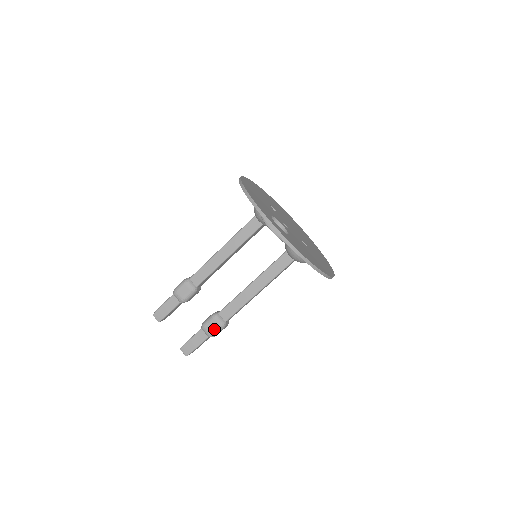
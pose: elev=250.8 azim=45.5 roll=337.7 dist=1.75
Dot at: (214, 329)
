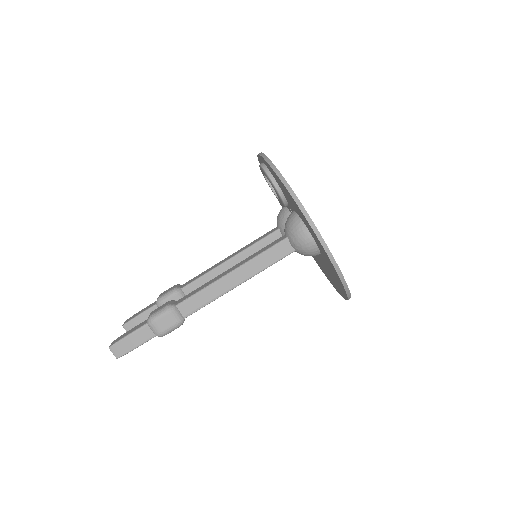
Dot at: (158, 310)
